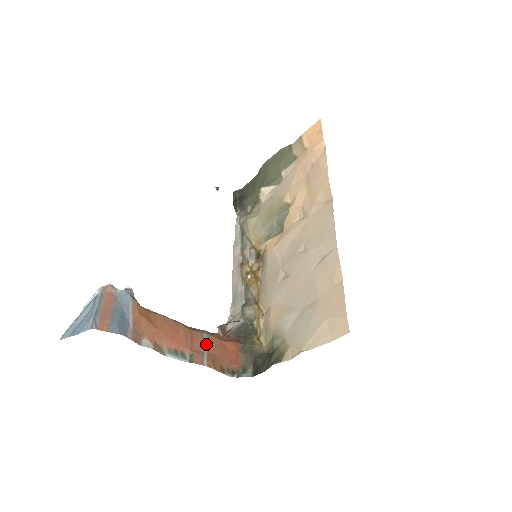
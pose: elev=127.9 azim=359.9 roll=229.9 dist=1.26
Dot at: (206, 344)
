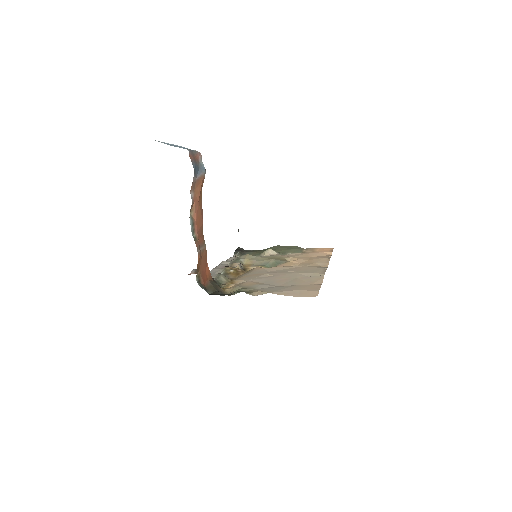
Dot at: (203, 248)
